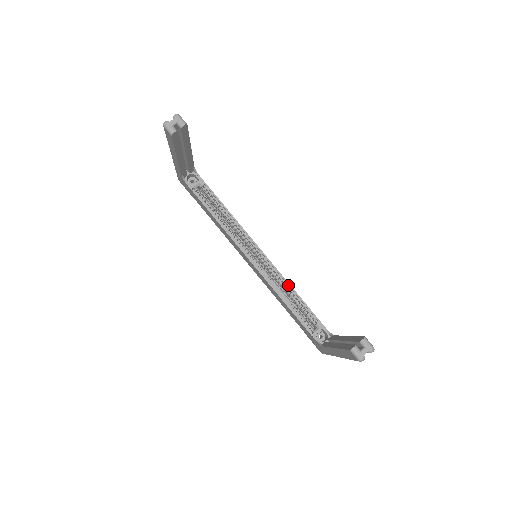
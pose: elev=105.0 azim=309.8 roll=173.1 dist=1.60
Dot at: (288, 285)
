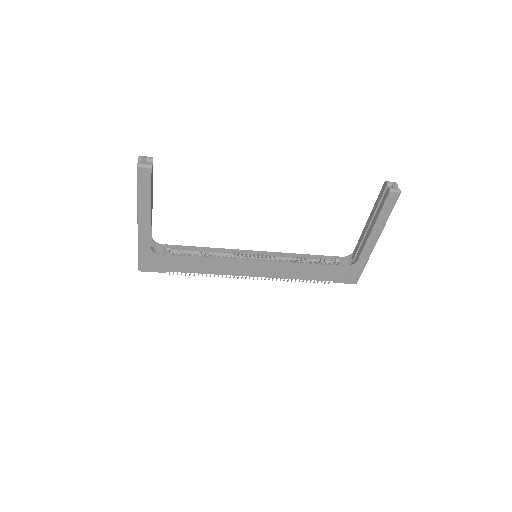
Dot at: (294, 255)
